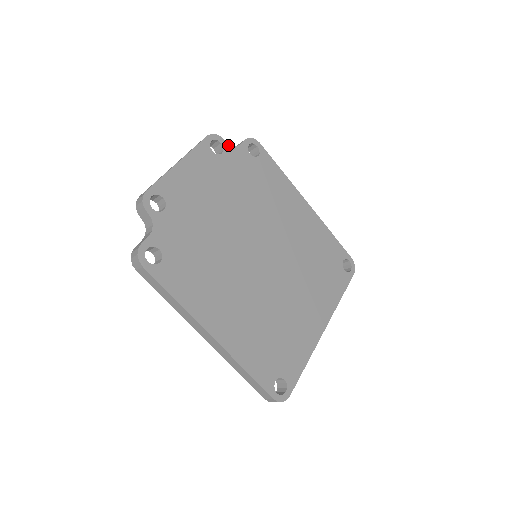
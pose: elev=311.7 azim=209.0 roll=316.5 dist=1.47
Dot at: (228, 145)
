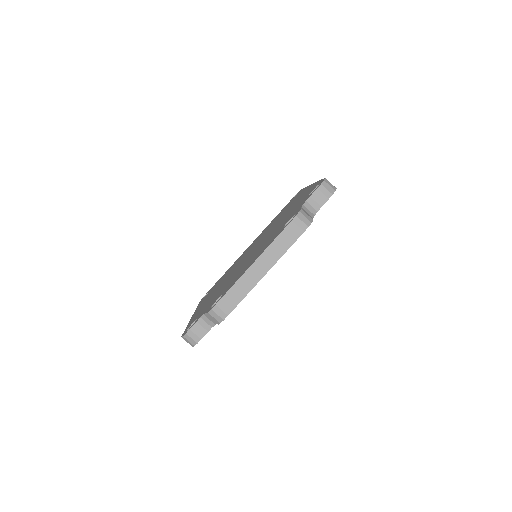
Dot at: occluded
